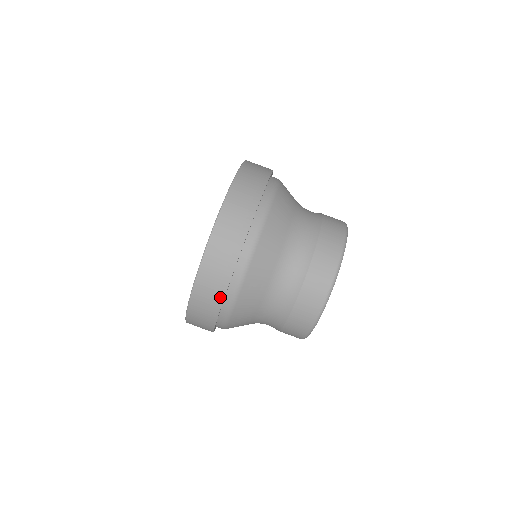
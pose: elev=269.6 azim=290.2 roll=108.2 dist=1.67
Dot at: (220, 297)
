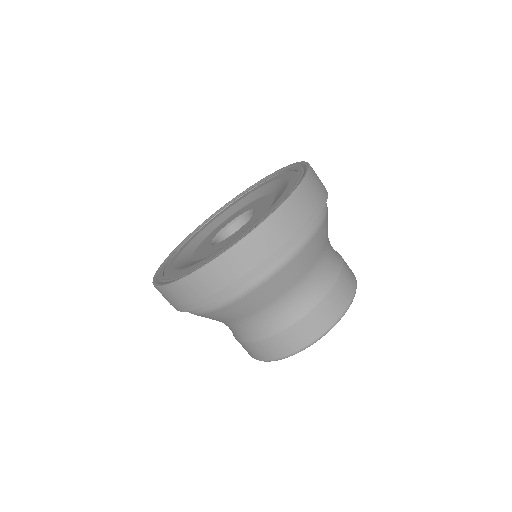
Dot at: (271, 258)
